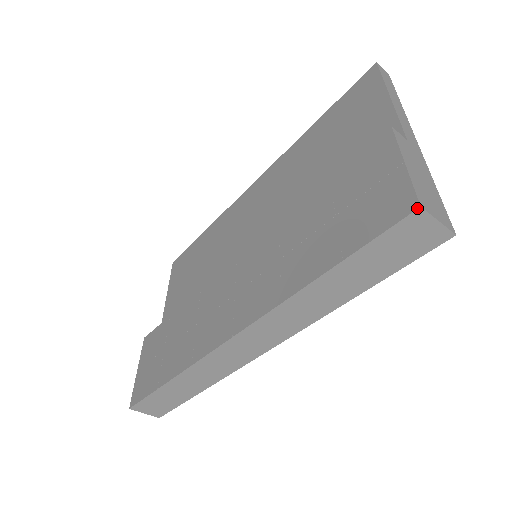
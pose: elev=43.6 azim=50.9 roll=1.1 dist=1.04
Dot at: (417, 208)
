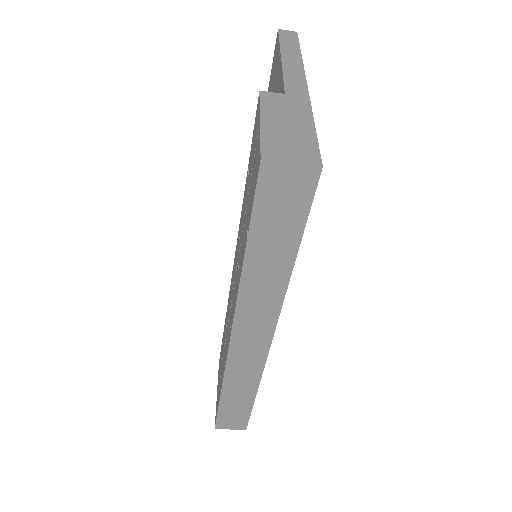
Dot at: (259, 162)
